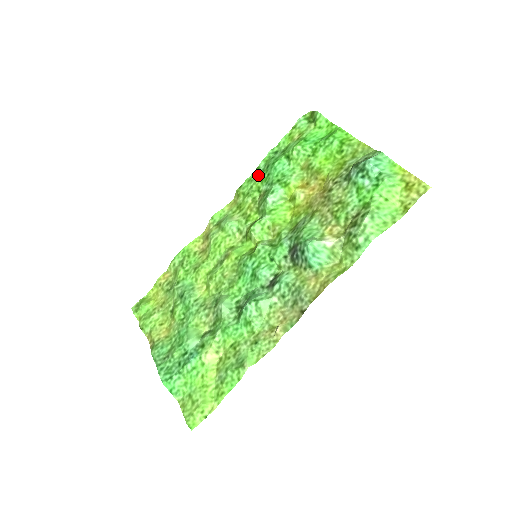
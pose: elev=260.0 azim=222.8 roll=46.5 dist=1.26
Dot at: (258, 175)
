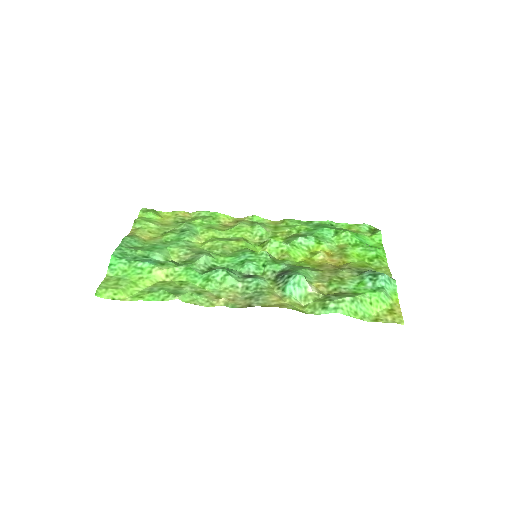
Dot at: (308, 224)
